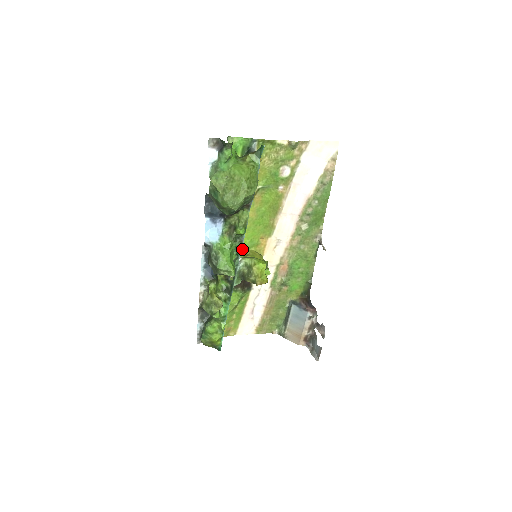
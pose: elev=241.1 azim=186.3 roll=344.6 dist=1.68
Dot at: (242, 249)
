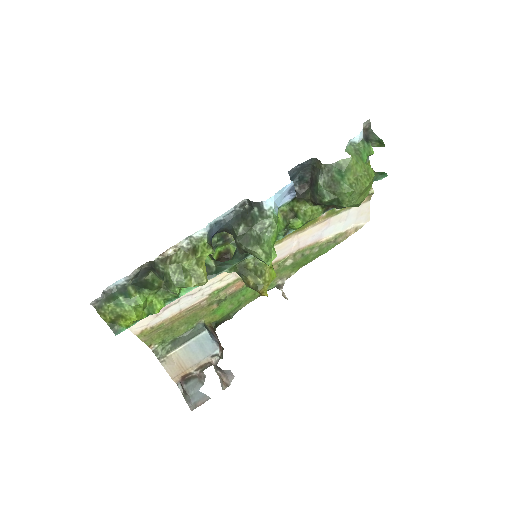
Dot at: occluded
